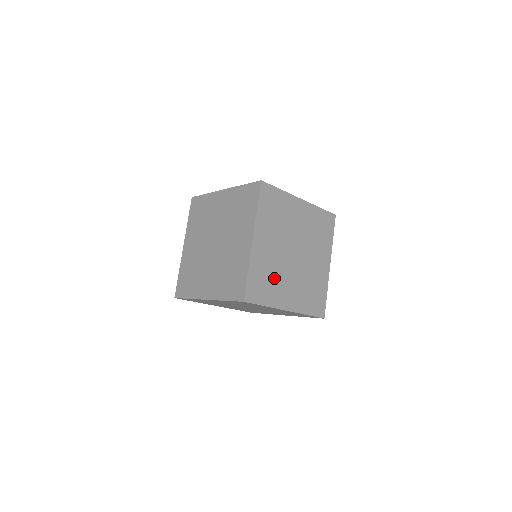
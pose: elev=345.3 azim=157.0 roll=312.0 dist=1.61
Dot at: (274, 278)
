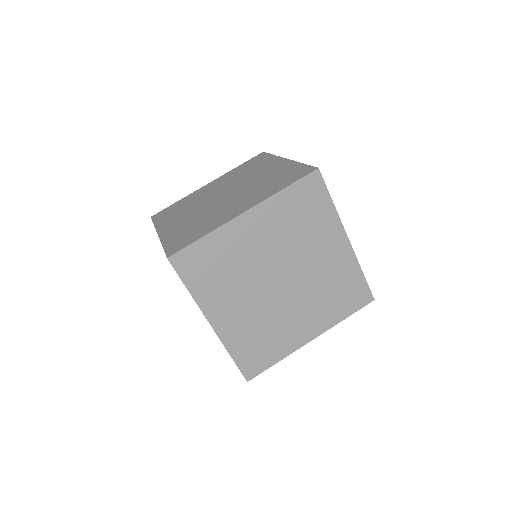
Dot at: (229, 276)
